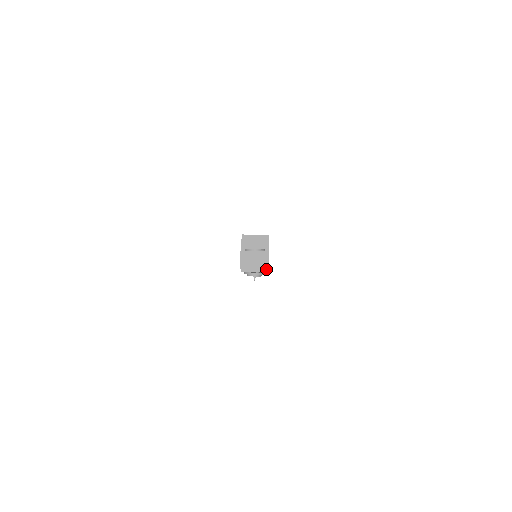
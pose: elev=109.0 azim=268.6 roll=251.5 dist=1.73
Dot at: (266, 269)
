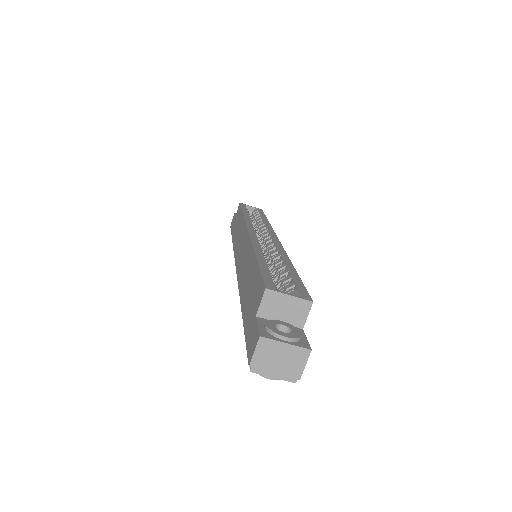
Dot at: (296, 377)
